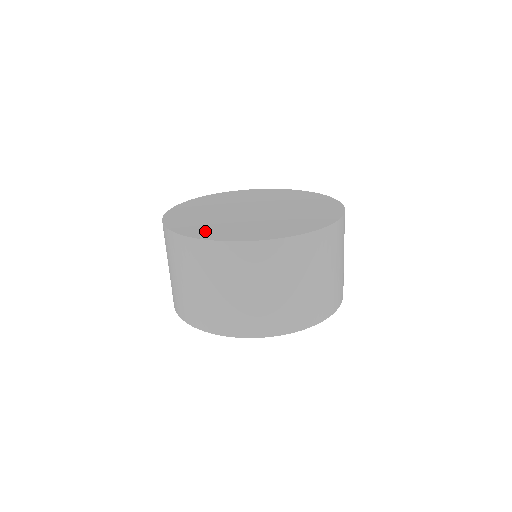
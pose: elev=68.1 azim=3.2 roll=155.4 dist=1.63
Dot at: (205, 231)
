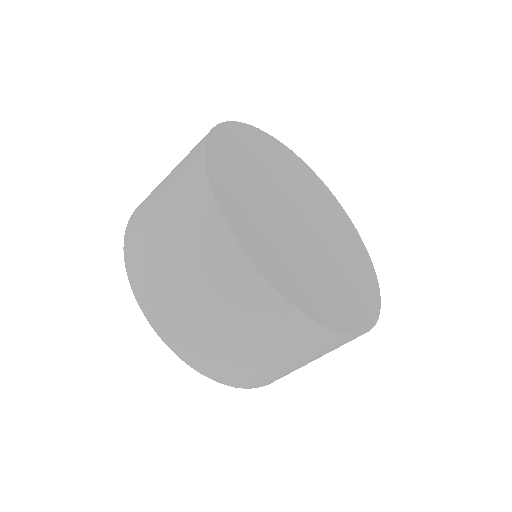
Dot at: (309, 295)
